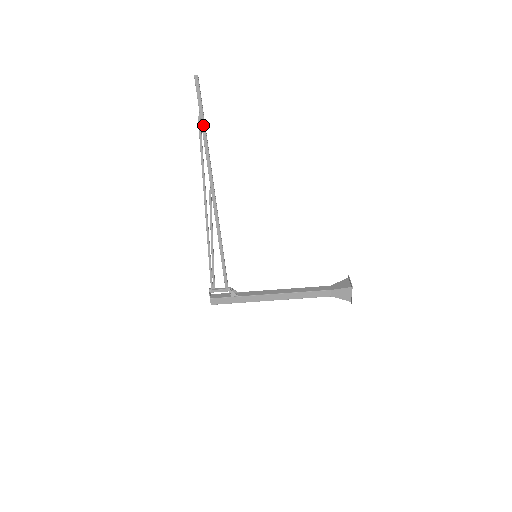
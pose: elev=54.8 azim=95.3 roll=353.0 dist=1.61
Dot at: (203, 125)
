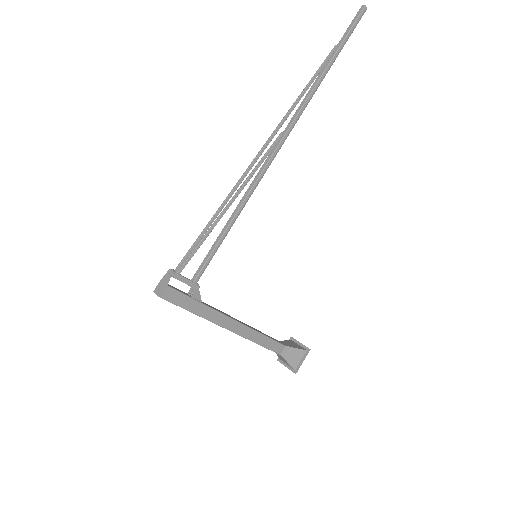
Dot at: (335, 58)
